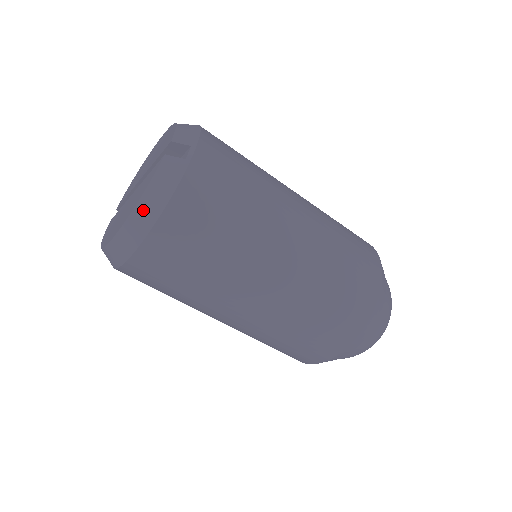
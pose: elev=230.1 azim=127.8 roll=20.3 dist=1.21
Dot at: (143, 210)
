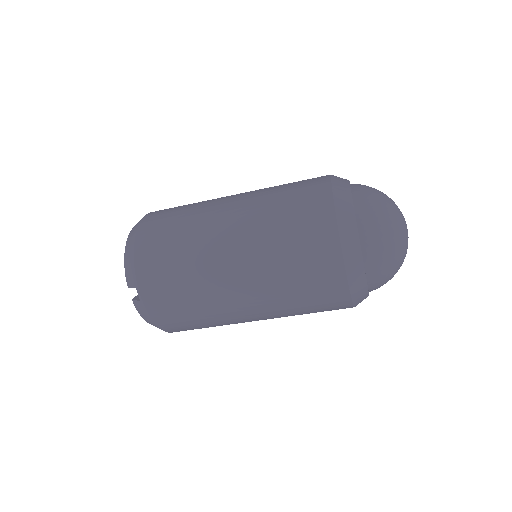
Dot at: occluded
